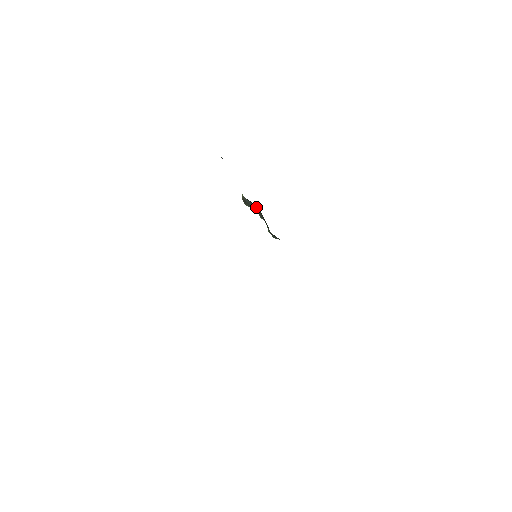
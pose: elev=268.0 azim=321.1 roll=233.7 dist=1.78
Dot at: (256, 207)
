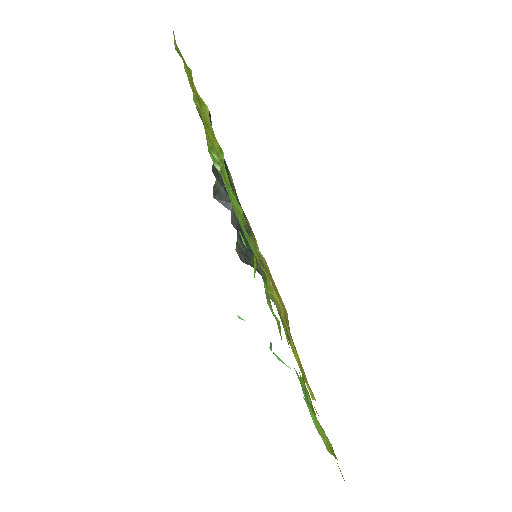
Dot at: occluded
